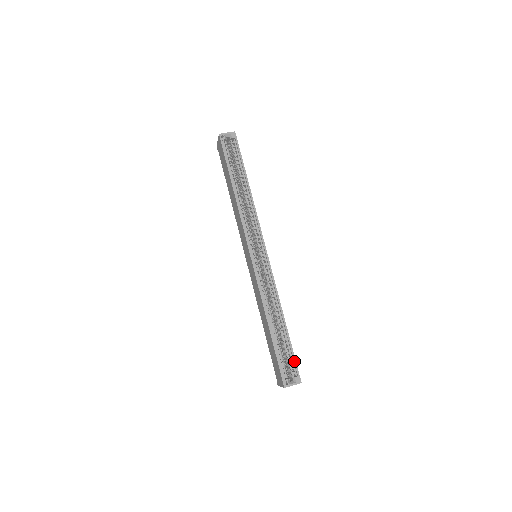
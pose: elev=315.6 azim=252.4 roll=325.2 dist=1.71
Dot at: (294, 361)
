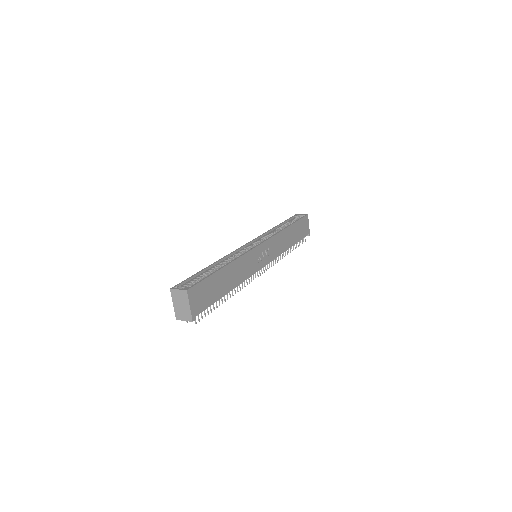
Dot at: (200, 280)
